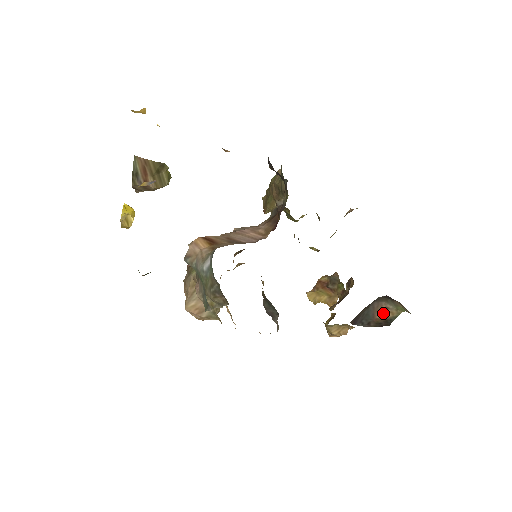
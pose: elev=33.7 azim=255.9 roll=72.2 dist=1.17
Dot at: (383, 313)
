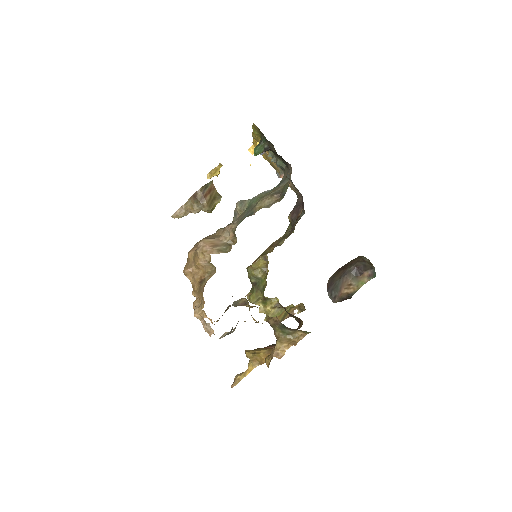
Dot at: (347, 289)
